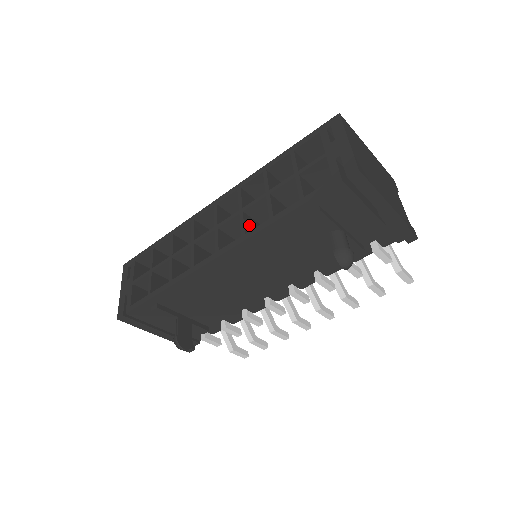
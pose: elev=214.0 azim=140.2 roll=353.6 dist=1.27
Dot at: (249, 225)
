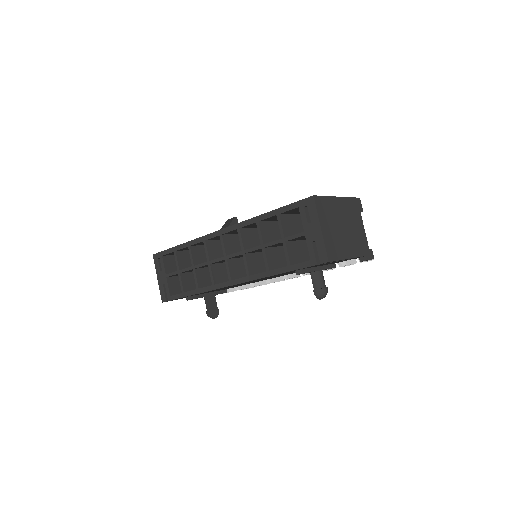
Dot at: (251, 263)
